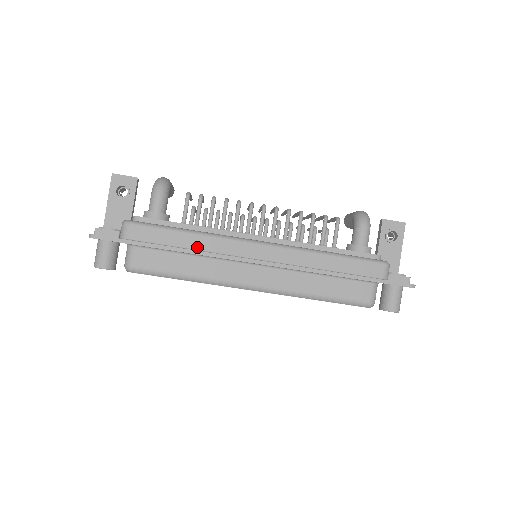
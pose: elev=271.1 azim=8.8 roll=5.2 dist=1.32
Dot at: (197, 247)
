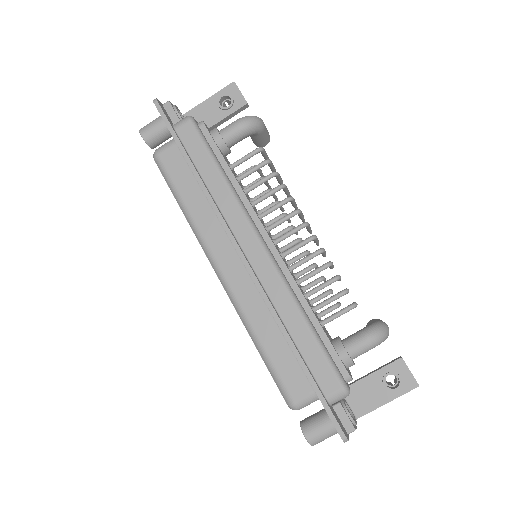
Dot at: (214, 192)
